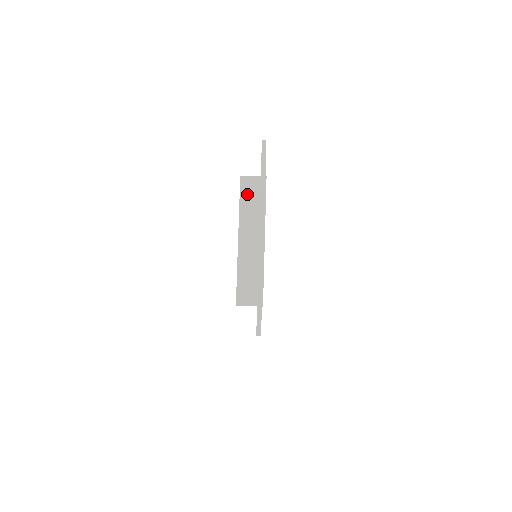
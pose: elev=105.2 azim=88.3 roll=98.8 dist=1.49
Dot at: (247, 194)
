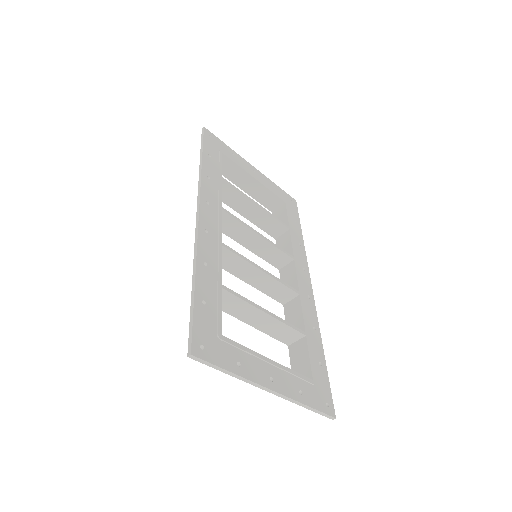
Dot at: occluded
